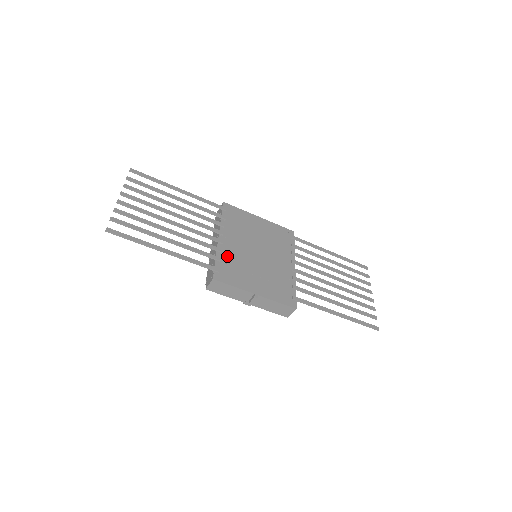
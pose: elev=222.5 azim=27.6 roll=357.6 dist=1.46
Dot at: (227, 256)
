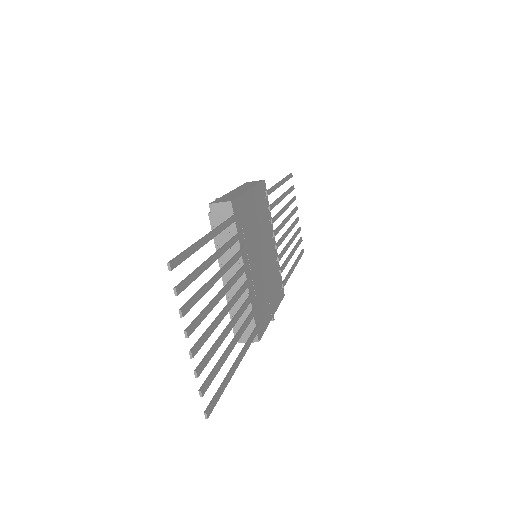
Dot at: (255, 295)
